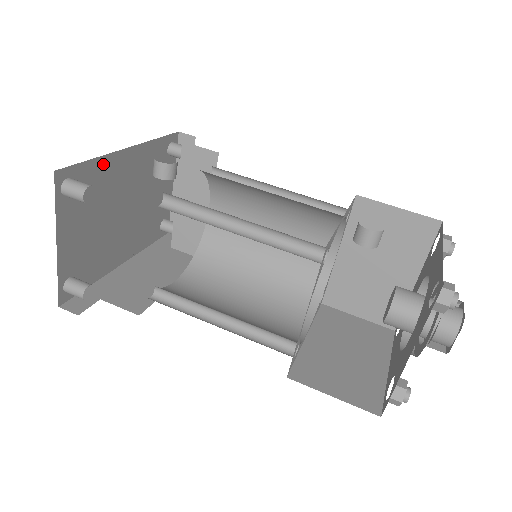
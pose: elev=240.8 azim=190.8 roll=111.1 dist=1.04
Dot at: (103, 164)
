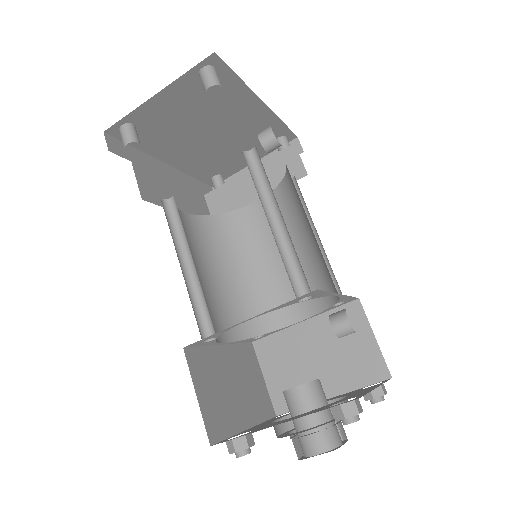
Dot at: (240, 90)
